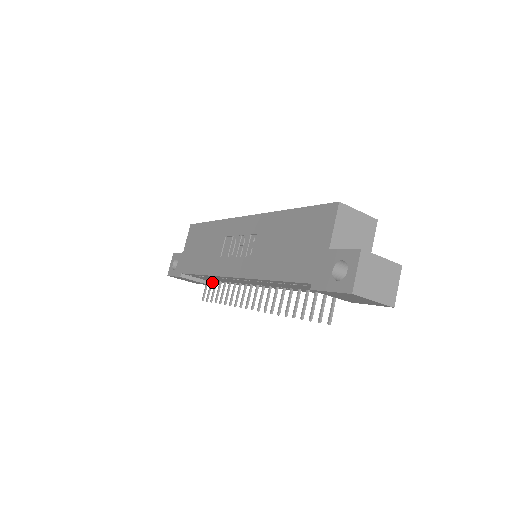
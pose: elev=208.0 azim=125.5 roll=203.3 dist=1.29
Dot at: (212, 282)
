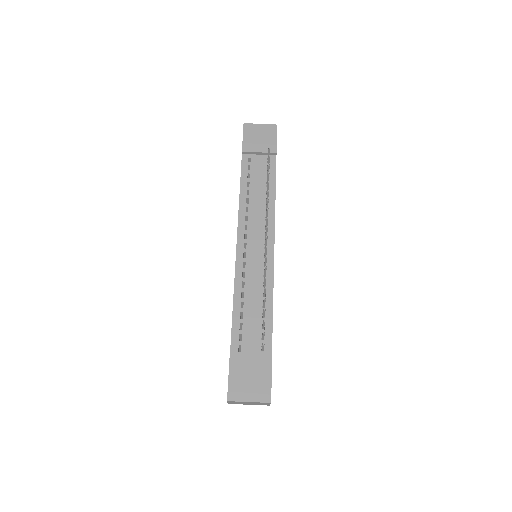
Dot at: occluded
